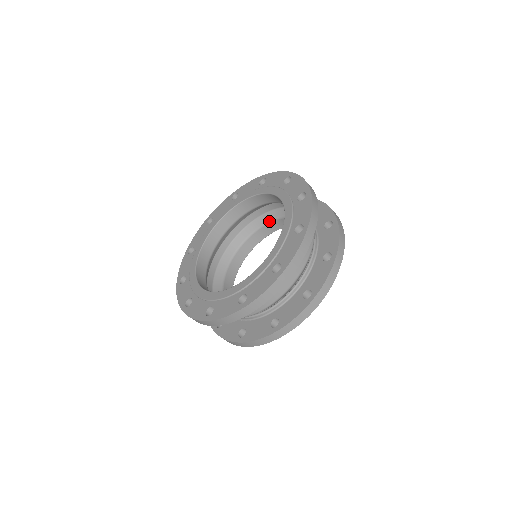
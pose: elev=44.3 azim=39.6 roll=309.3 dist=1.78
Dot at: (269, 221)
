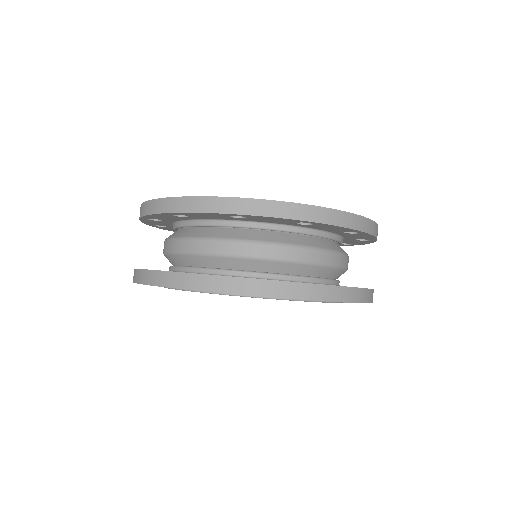
Dot at: occluded
